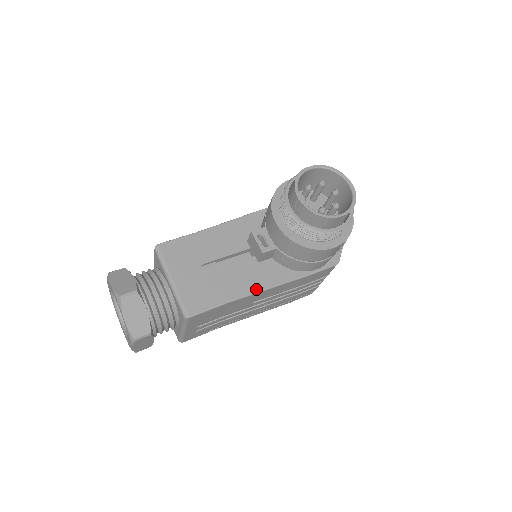
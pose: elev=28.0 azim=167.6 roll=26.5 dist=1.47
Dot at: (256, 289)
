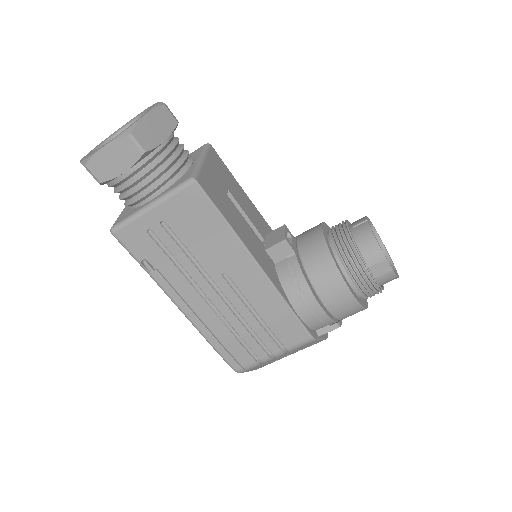
Dot at: (253, 253)
